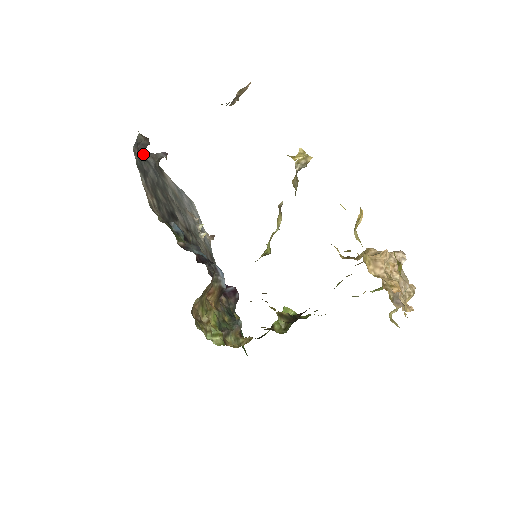
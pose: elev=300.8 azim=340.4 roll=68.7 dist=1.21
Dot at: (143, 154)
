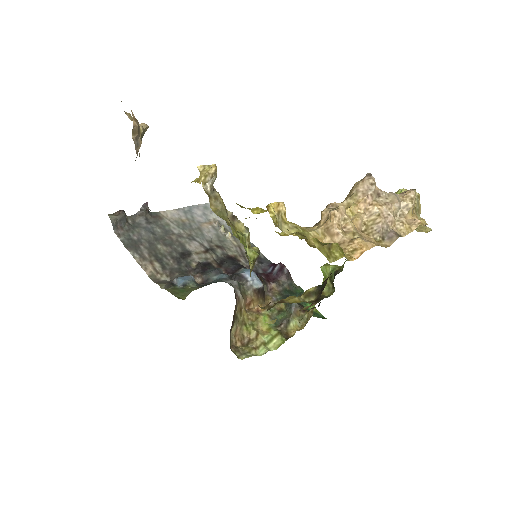
Dot at: (128, 225)
